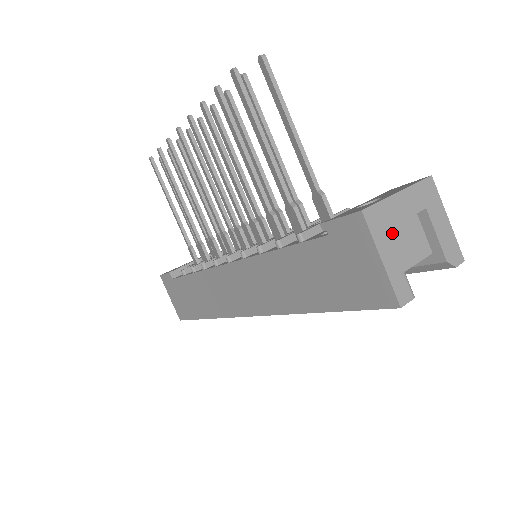
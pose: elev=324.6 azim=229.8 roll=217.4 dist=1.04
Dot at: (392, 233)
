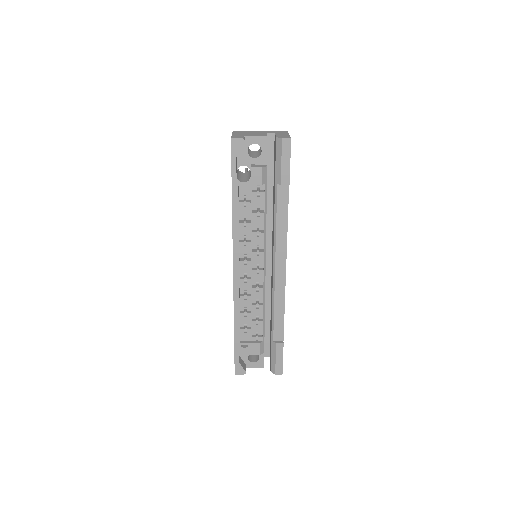
Dot at: (245, 133)
